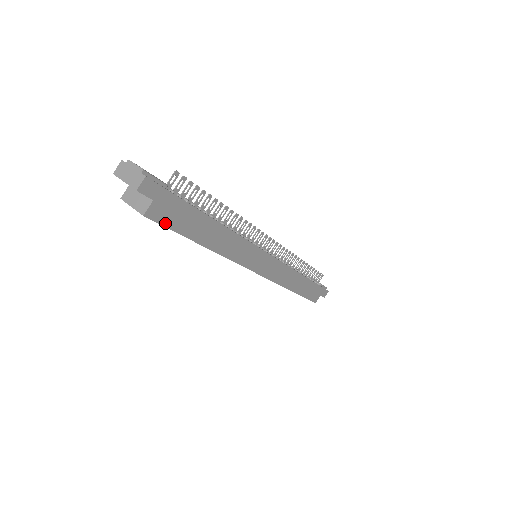
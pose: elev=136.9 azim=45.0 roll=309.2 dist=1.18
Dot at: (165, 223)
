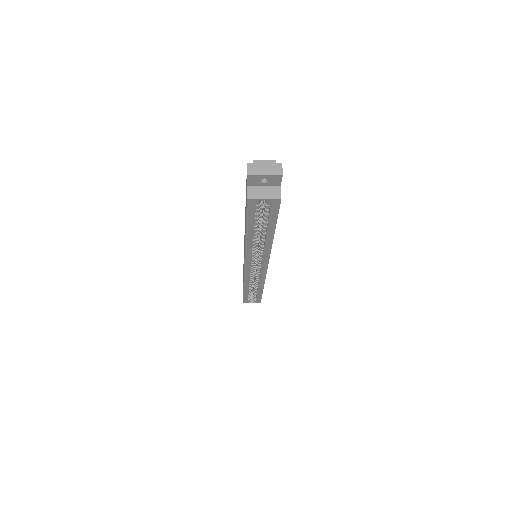
Dot at: (278, 209)
